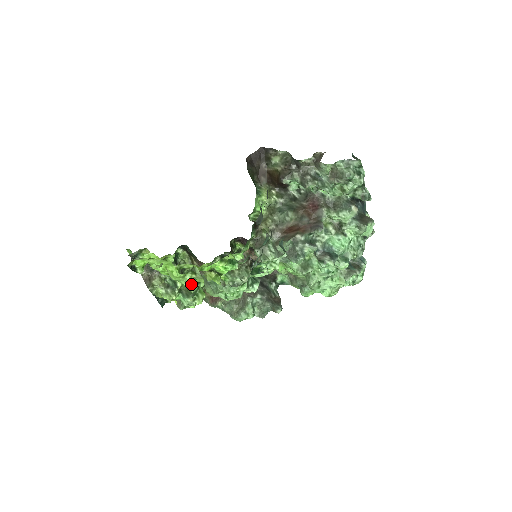
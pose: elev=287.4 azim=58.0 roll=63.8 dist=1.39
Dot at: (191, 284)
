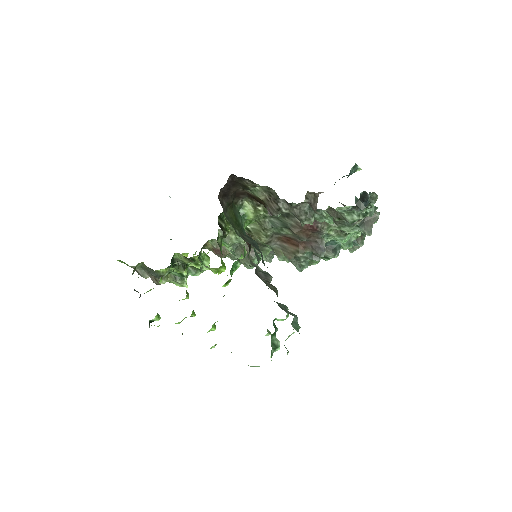
Dot at: (195, 265)
